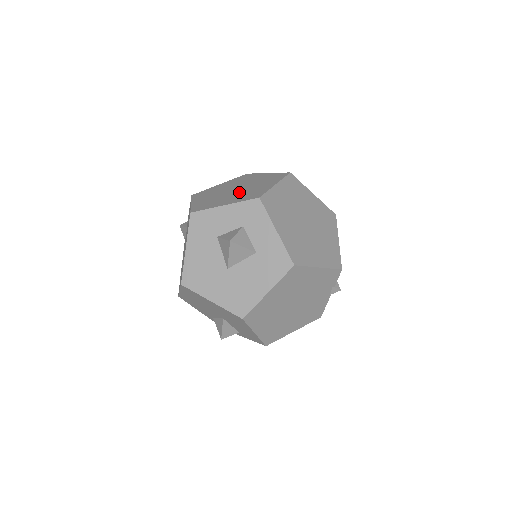
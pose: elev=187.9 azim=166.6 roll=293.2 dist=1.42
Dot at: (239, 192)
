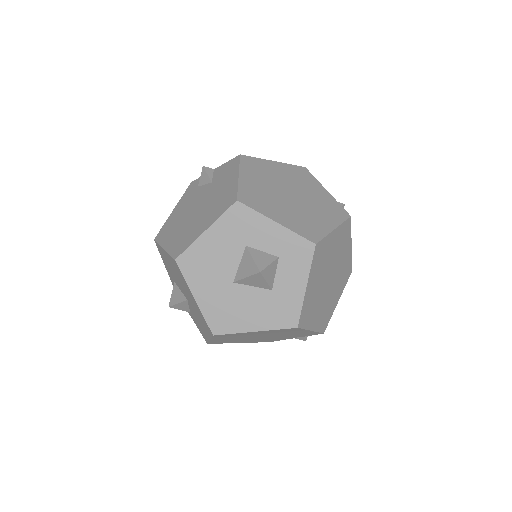
Dot at: (295, 207)
